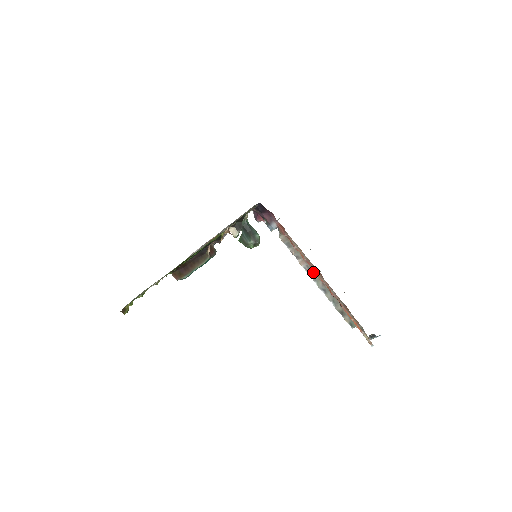
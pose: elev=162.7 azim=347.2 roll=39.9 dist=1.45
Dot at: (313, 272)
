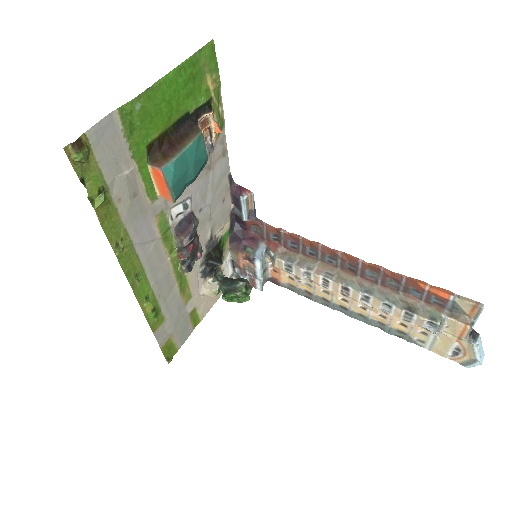
Dot at: (339, 276)
